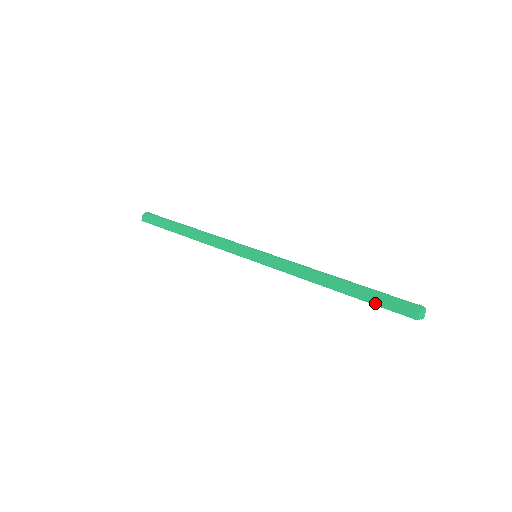
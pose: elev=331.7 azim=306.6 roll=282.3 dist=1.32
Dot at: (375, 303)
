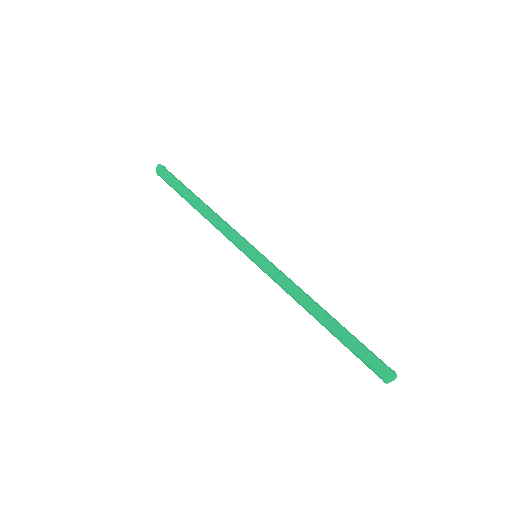
Dot at: occluded
